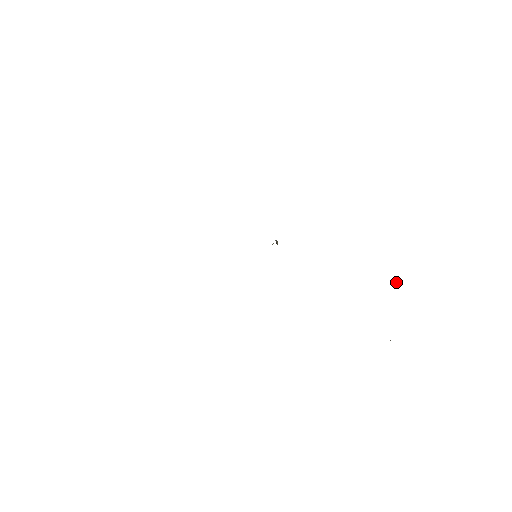
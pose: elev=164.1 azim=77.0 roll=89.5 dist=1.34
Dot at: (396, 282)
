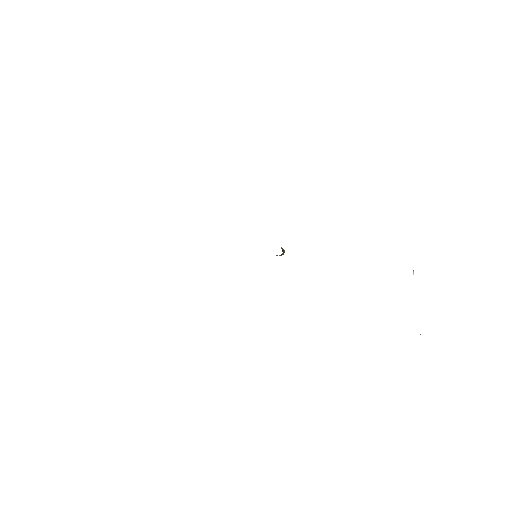
Dot at: (413, 270)
